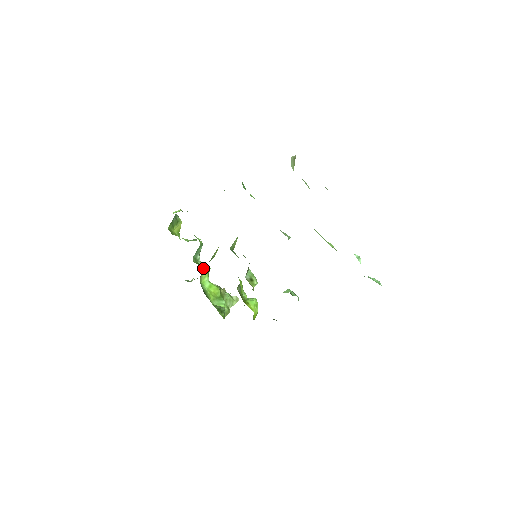
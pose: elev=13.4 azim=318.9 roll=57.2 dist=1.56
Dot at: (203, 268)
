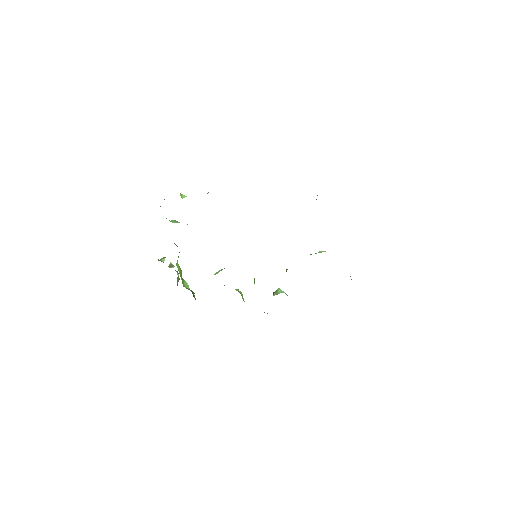
Dot at: occluded
